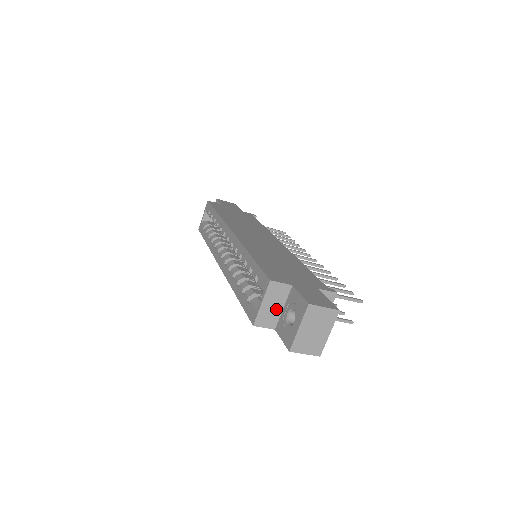
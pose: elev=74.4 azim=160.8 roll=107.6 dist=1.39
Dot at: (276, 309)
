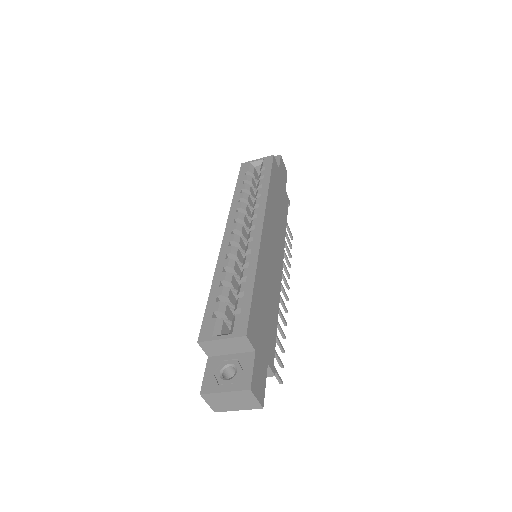
Dot at: (226, 350)
